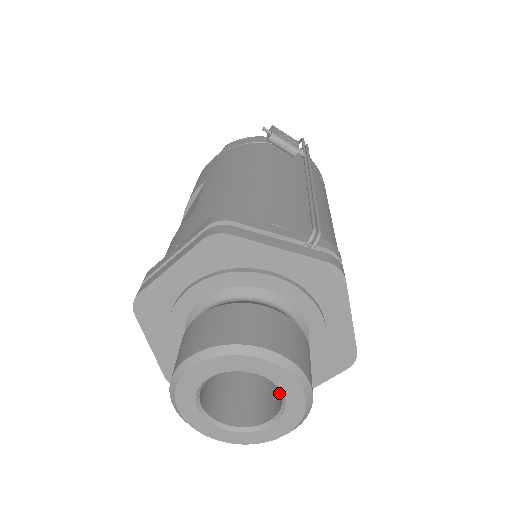
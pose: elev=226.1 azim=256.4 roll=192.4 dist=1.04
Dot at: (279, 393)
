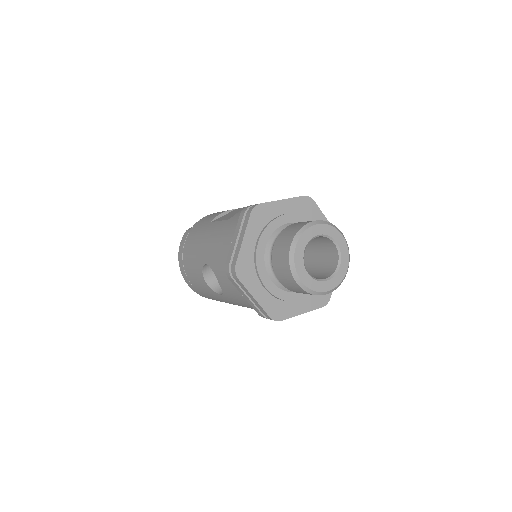
Dot at: (325, 273)
